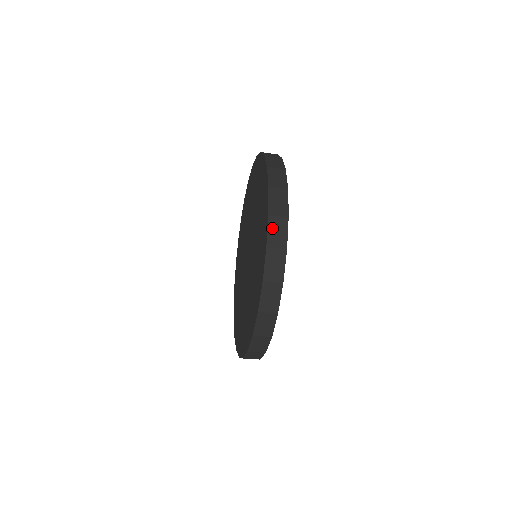
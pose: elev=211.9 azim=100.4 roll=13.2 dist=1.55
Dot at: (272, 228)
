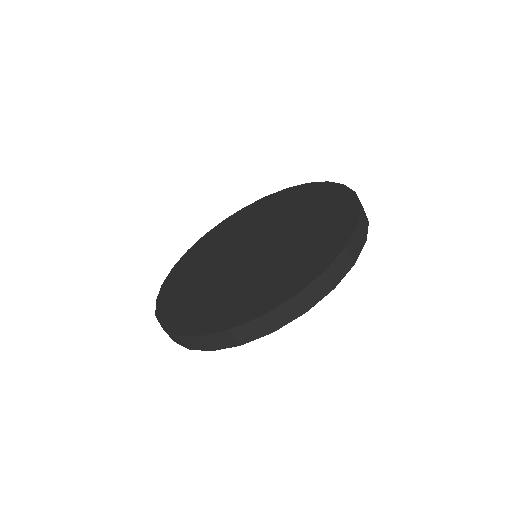
Dot at: (285, 307)
